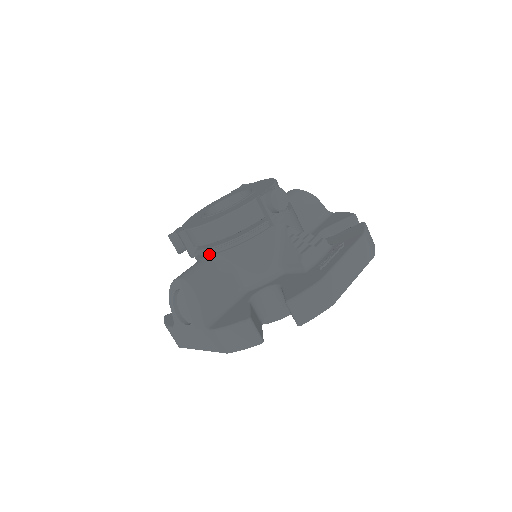
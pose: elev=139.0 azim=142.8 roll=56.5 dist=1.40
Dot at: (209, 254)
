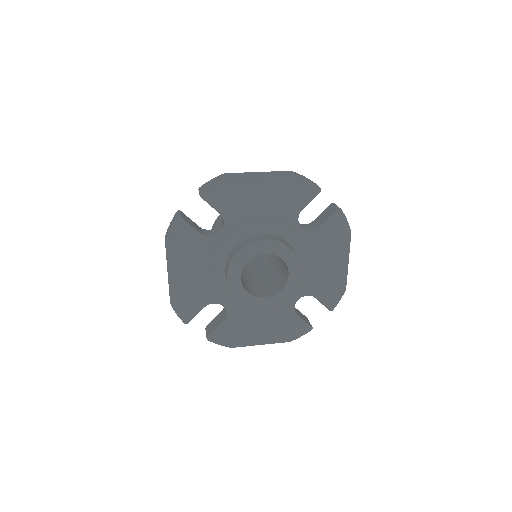
Dot at: occluded
